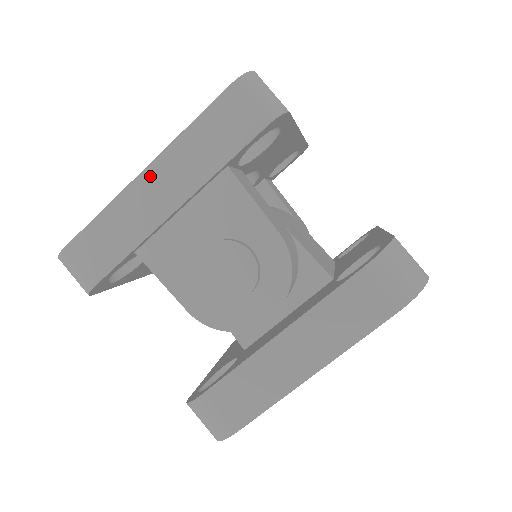
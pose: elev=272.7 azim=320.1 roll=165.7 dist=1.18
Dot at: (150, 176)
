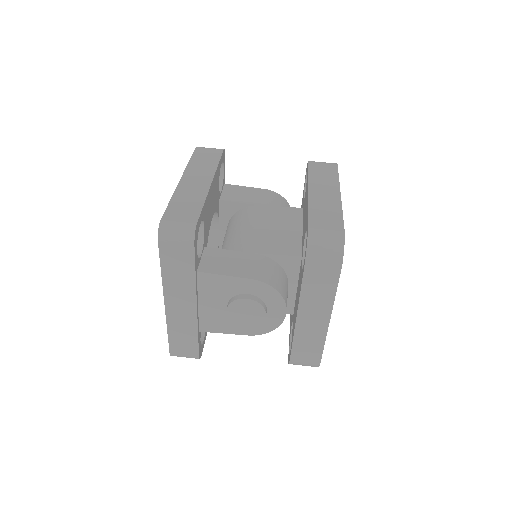
Dot at: (170, 303)
